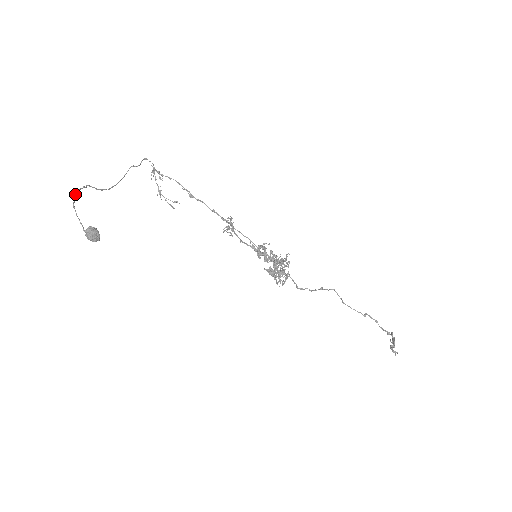
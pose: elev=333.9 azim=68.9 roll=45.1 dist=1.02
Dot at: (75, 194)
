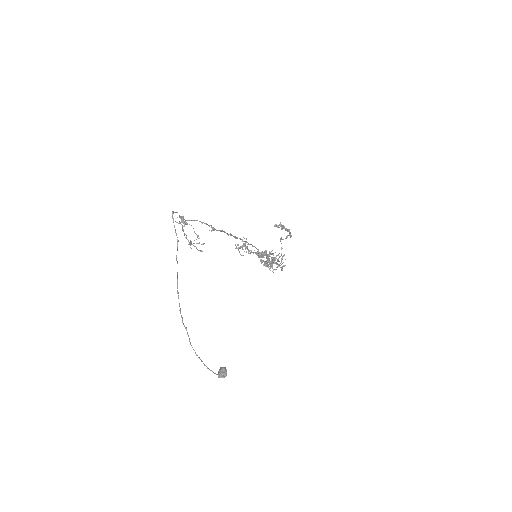
Dot at: (192, 347)
